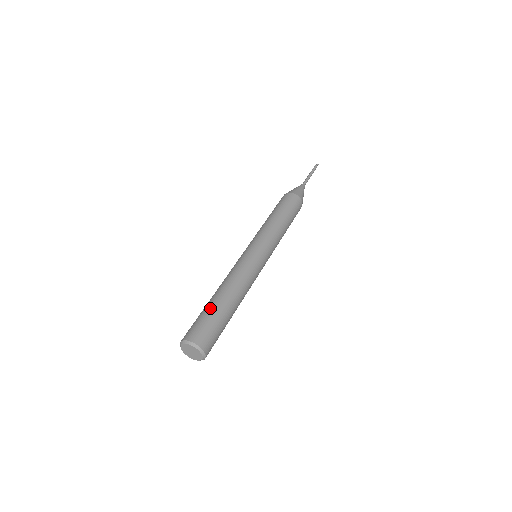
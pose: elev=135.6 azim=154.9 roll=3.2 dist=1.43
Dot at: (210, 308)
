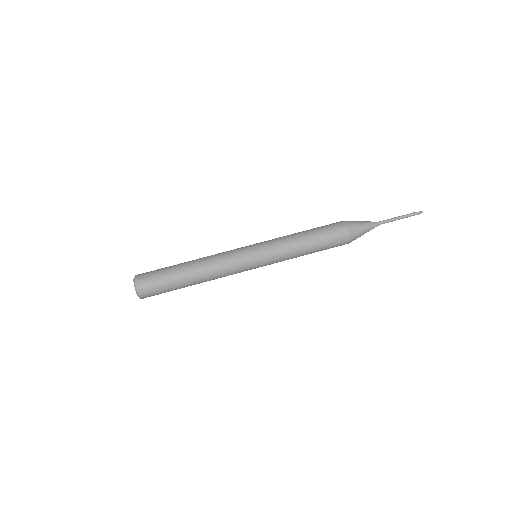
Dot at: (171, 266)
